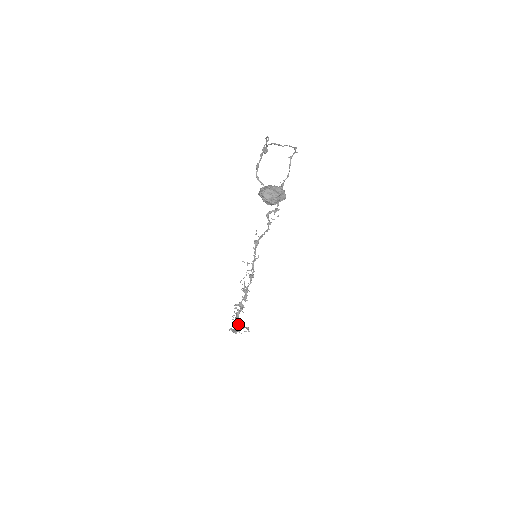
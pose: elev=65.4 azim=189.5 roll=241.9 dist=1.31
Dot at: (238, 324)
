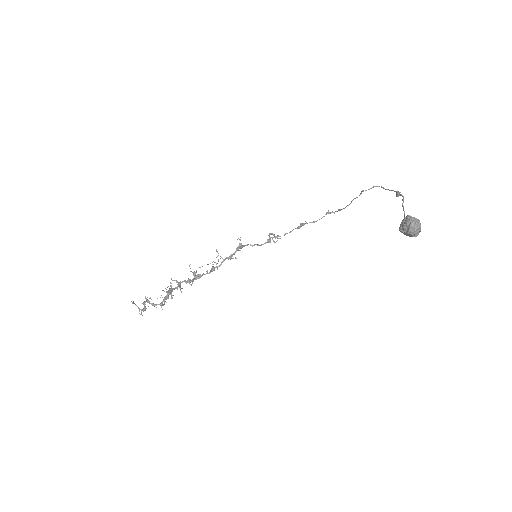
Dot at: (166, 299)
